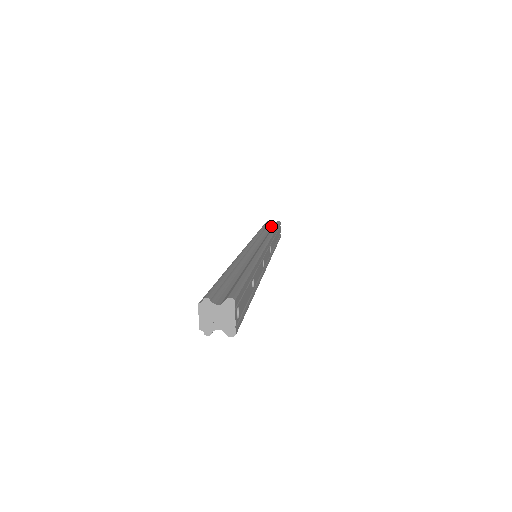
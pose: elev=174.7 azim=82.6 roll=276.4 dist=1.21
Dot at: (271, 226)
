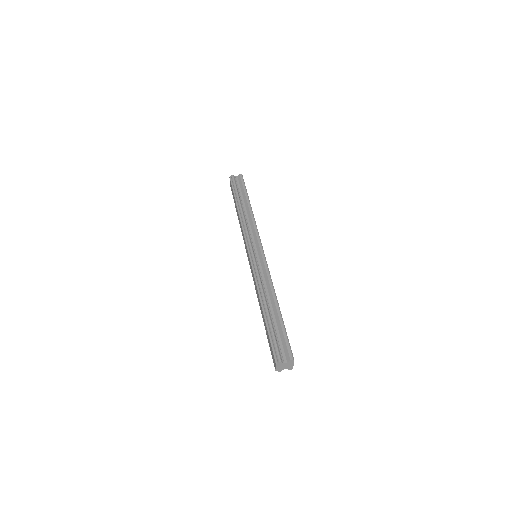
Dot at: (239, 185)
